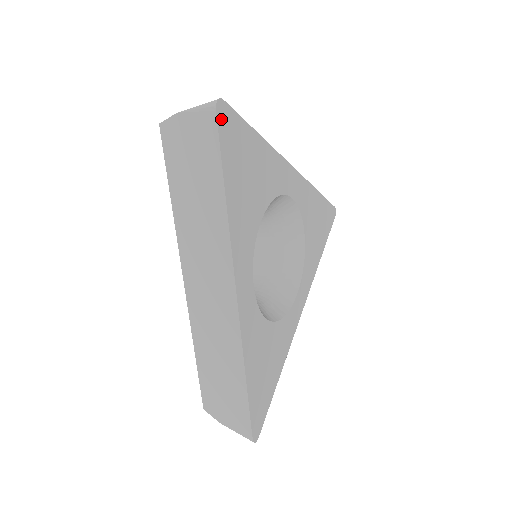
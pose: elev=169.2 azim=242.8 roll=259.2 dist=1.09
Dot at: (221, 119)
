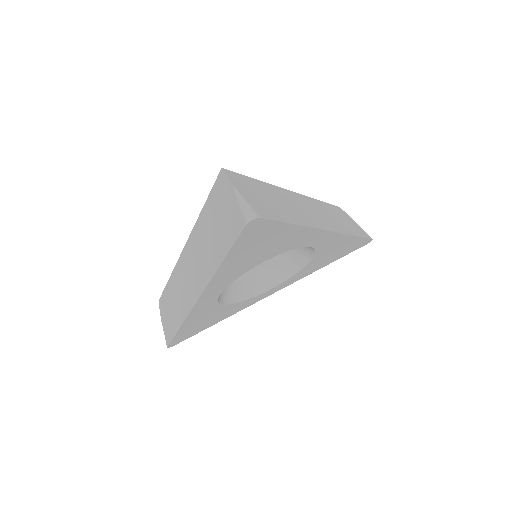
Dot at: (249, 228)
